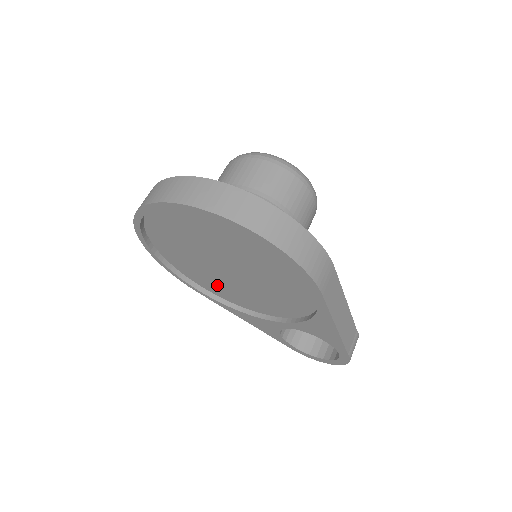
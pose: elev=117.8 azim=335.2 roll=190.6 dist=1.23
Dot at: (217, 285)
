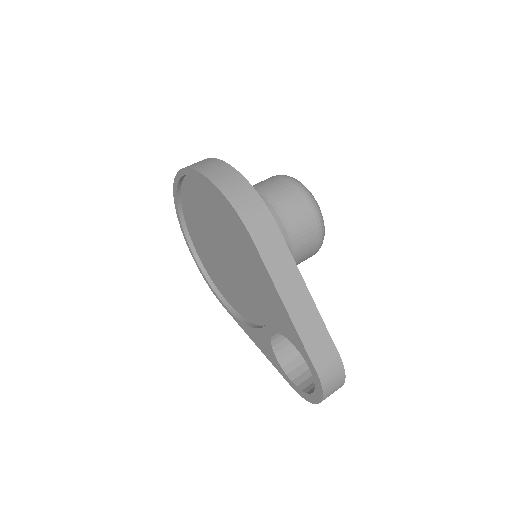
Dot at: (231, 291)
